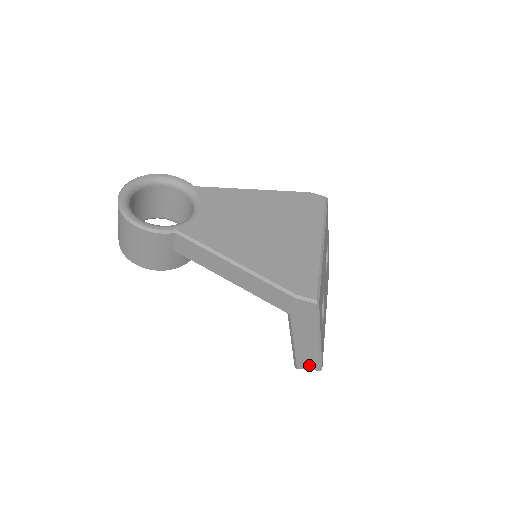
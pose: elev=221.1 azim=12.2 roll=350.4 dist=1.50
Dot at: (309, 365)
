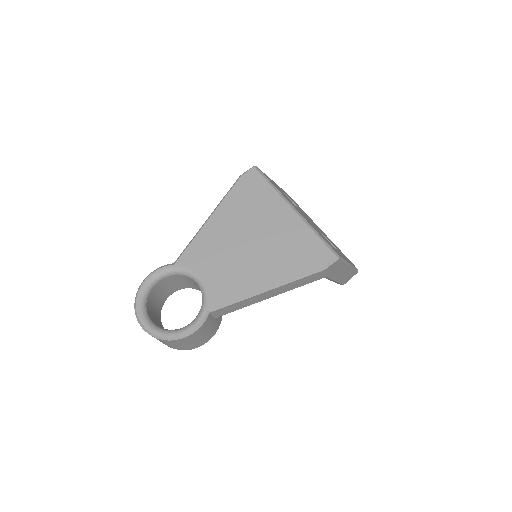
Dot at: (350, 277)
